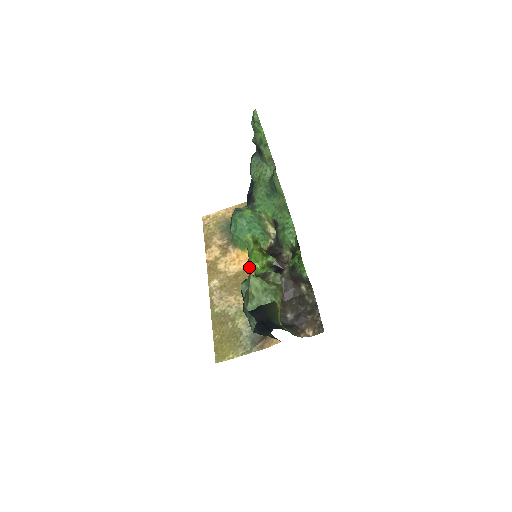
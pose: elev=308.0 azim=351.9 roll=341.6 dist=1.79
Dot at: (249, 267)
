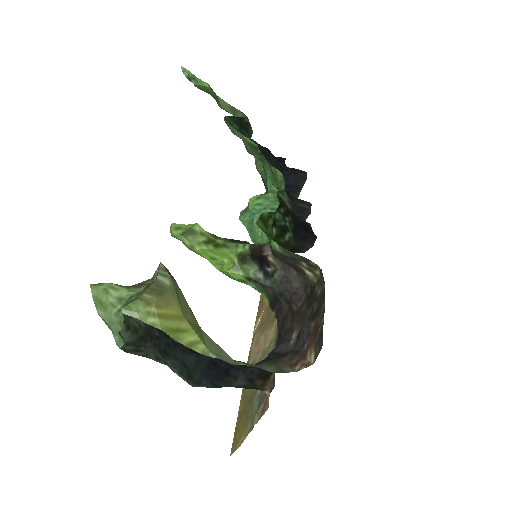
Dot at: occluded
